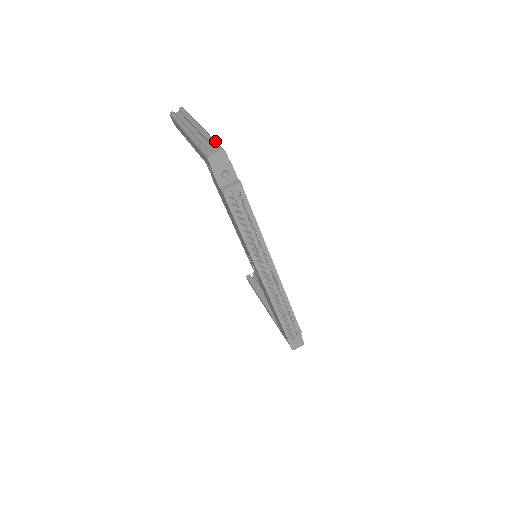
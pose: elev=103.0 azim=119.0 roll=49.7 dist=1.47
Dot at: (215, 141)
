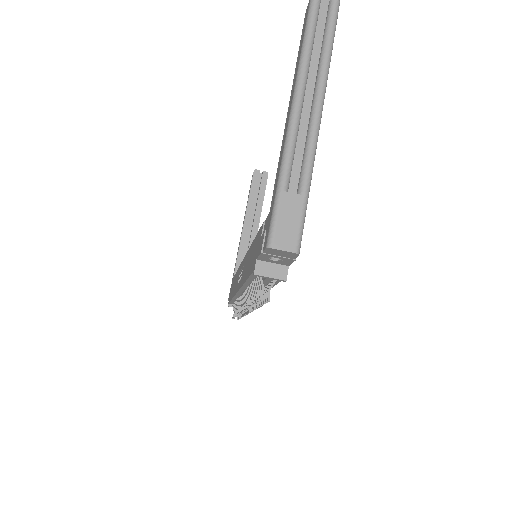
Dot at: (305, 210)
